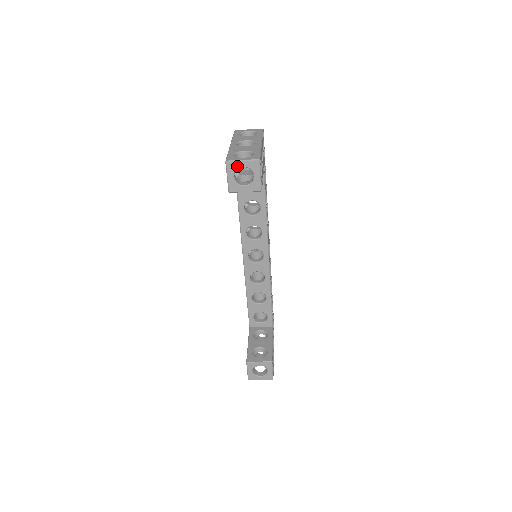
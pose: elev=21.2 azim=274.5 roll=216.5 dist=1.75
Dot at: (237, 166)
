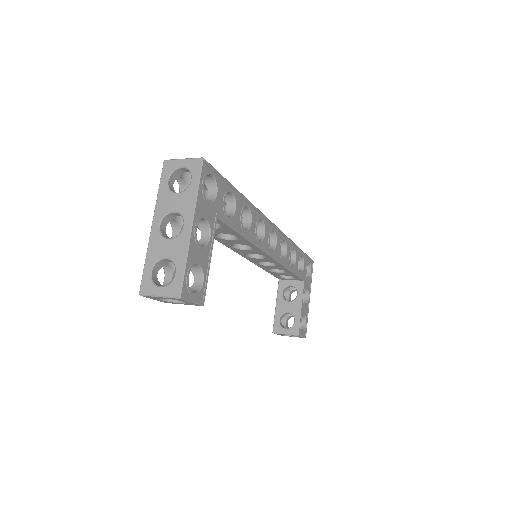
Dot at: (156, 297)
